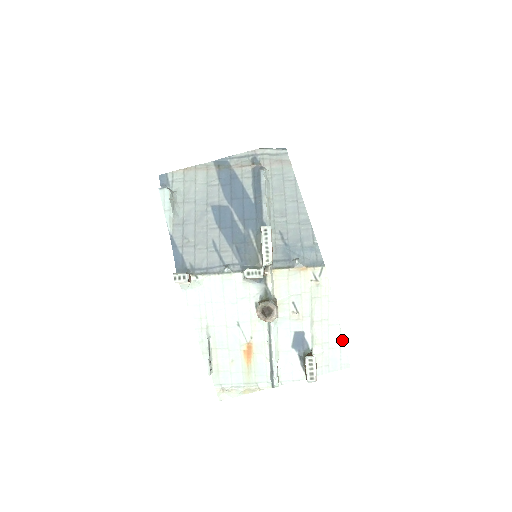
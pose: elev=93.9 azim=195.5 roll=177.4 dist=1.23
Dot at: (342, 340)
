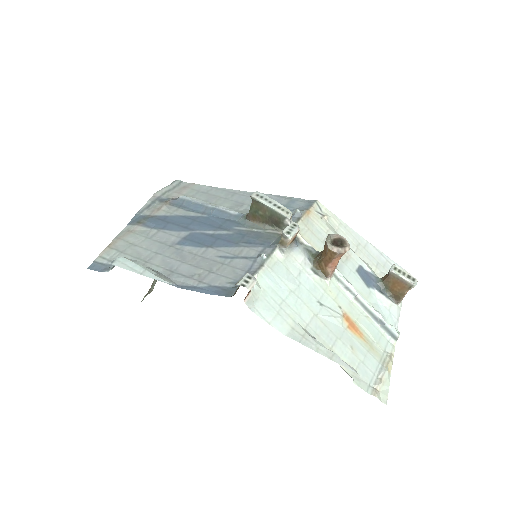
Dot at: (381, 253)
